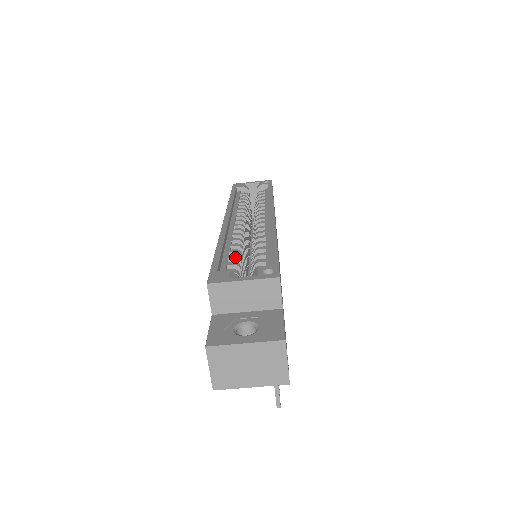
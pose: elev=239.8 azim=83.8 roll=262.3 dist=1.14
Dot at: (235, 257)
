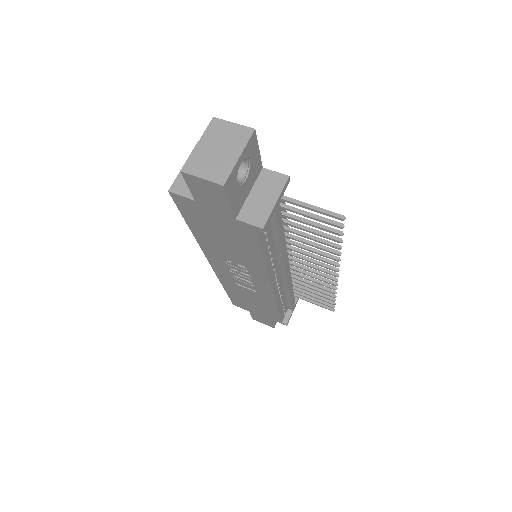
Dot at: occluded
